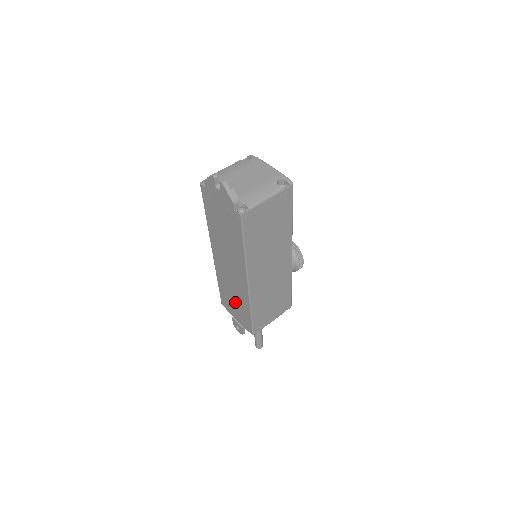
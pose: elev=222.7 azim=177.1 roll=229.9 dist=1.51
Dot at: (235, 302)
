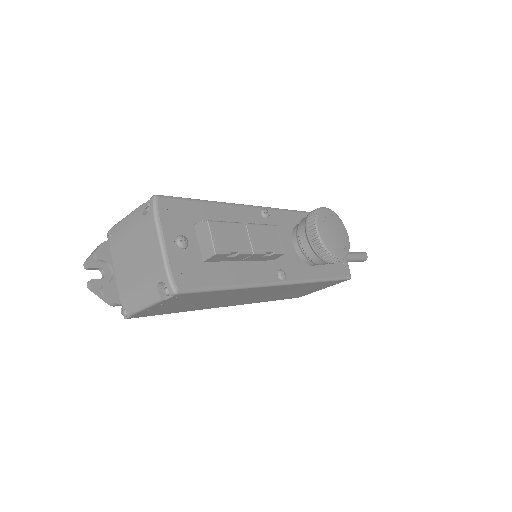
Dot at: occluded
